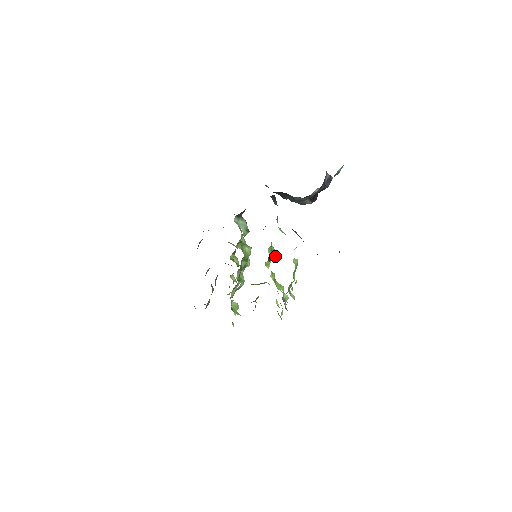
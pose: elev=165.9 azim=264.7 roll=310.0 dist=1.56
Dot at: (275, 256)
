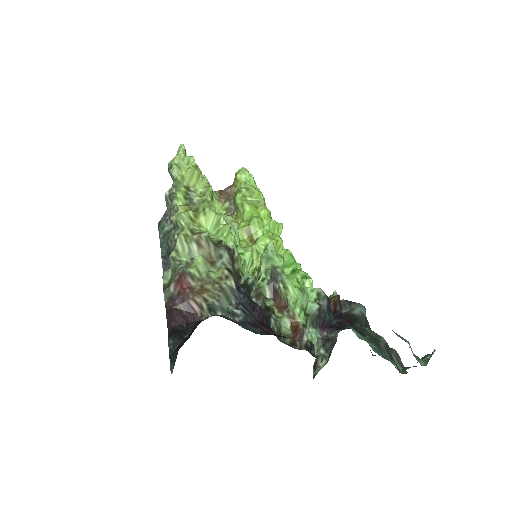
Dot at: occluded
